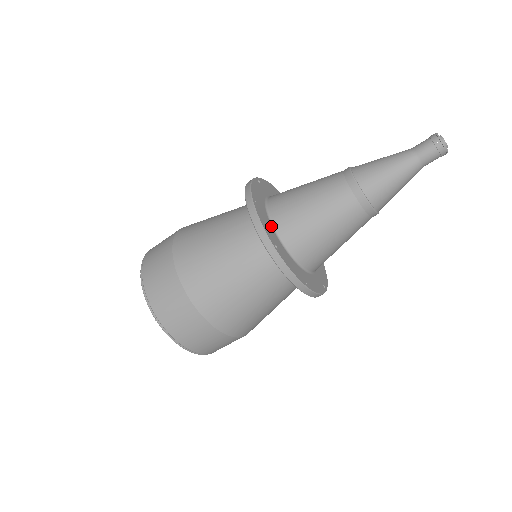
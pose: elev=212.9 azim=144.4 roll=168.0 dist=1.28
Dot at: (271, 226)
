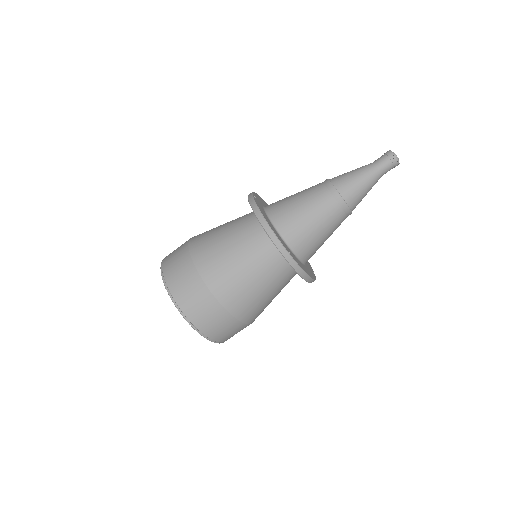
Dot at: (279, 236)
